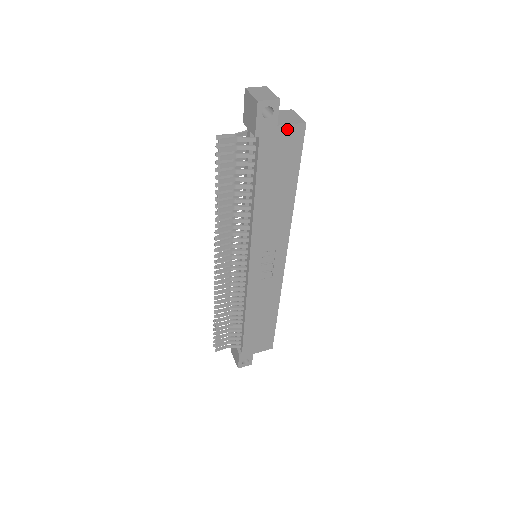
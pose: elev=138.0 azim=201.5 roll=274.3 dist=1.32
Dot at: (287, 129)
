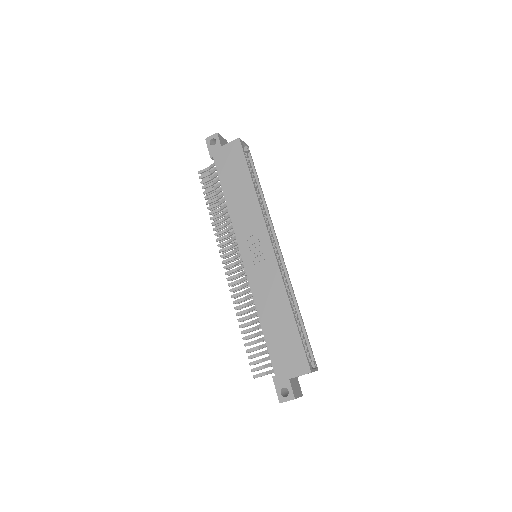
Dot at: (228, 146)
